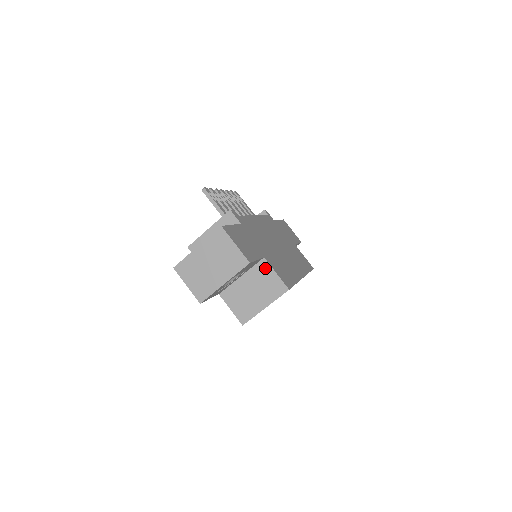
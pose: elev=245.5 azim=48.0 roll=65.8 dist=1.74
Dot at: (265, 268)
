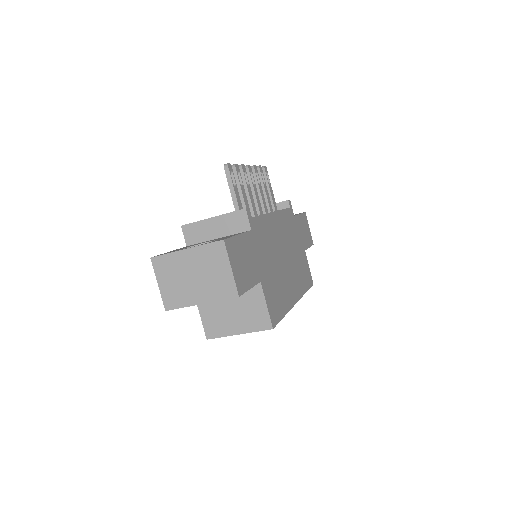
Dot at: (257, 294)
